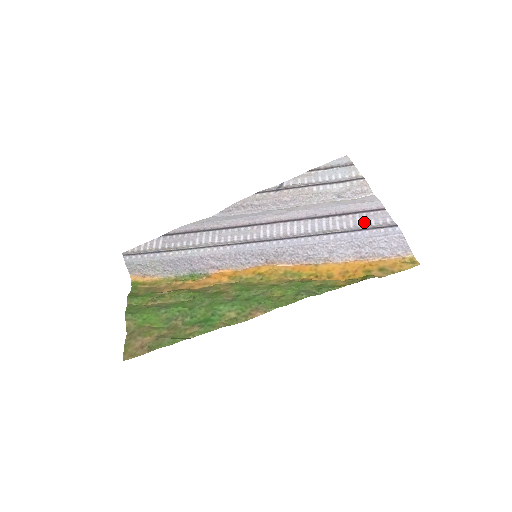
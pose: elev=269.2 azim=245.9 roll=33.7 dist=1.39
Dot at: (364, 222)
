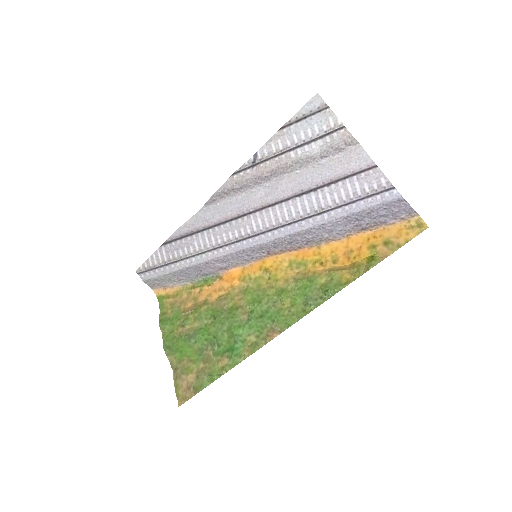
Dot at: (356, 189)
